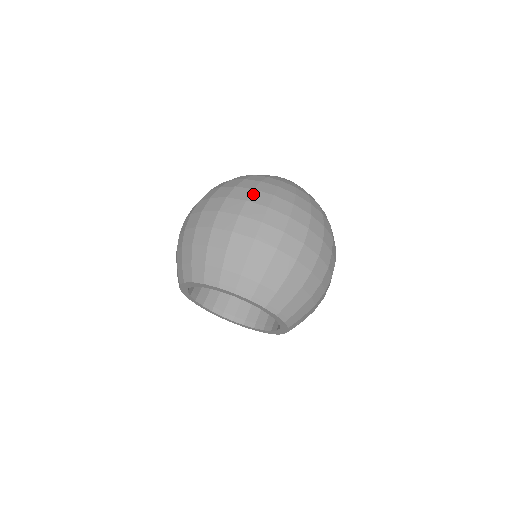
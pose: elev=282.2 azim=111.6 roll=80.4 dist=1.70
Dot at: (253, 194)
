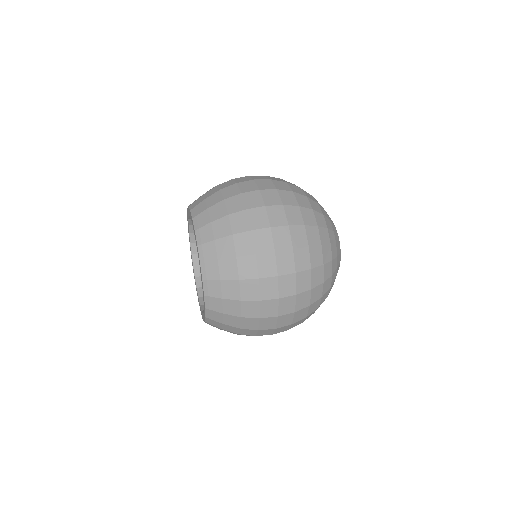
Dot at: (275, 178)
